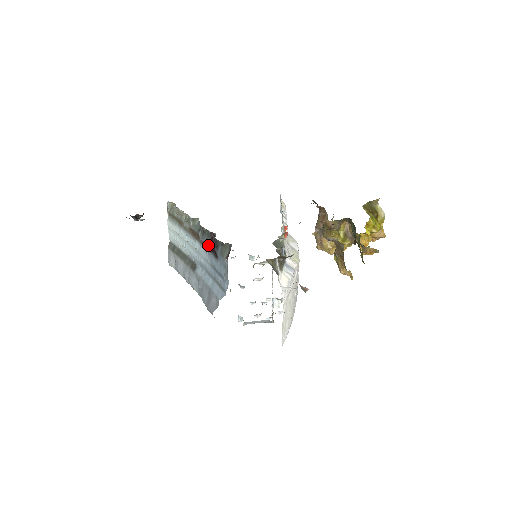
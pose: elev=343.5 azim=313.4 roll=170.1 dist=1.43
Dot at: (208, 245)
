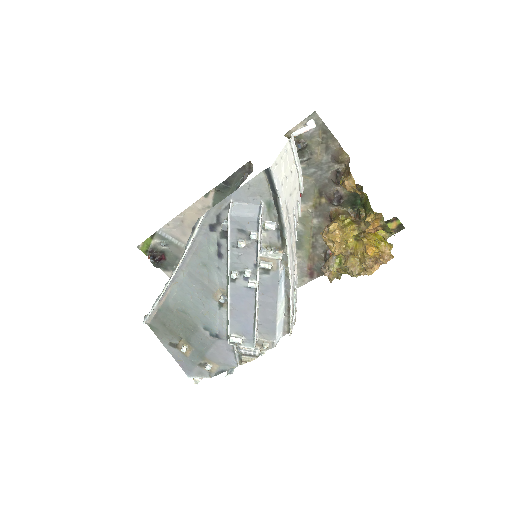
Dot at: occluded
